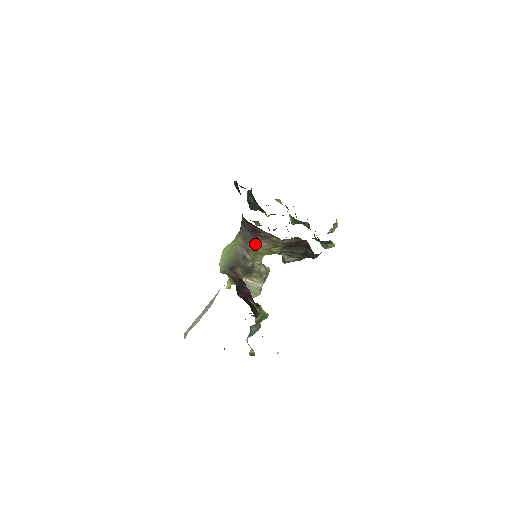
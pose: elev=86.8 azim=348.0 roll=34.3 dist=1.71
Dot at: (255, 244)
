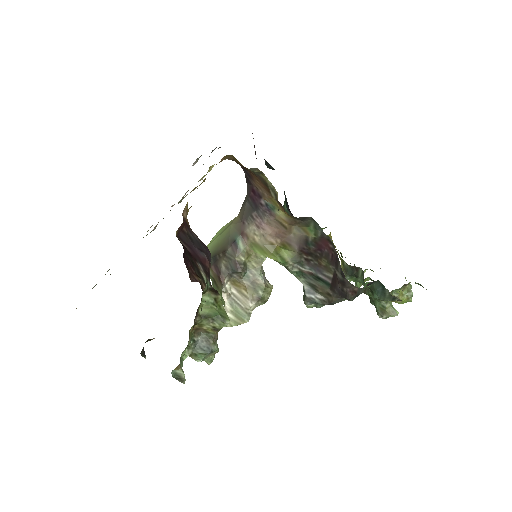
Dot at: (254, 226)
